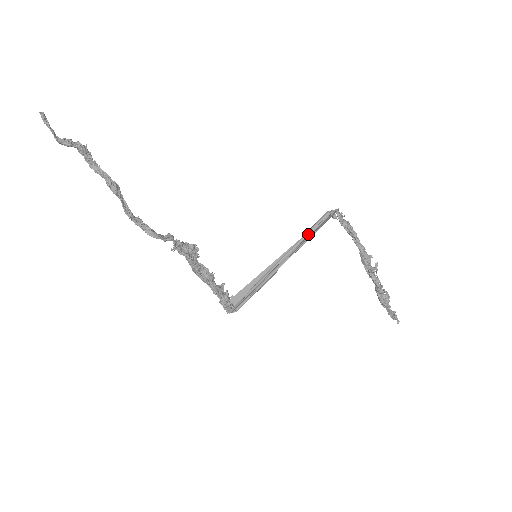
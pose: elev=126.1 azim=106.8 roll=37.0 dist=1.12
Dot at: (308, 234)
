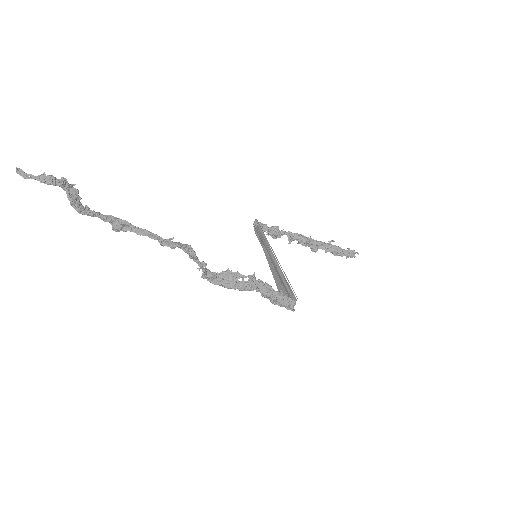
Dot at: (261, 241)
